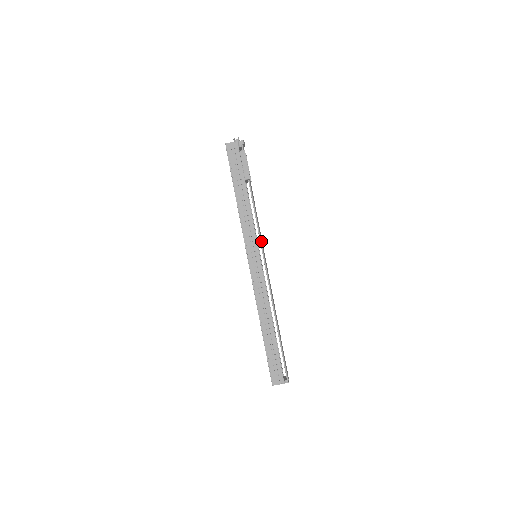
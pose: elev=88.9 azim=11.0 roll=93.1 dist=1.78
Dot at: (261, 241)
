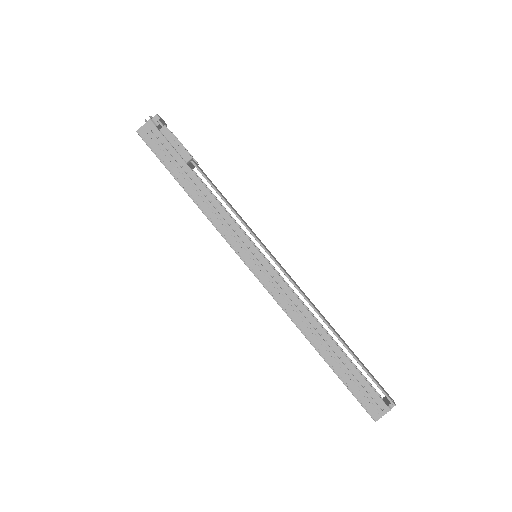
Dot at: (251, 232)
